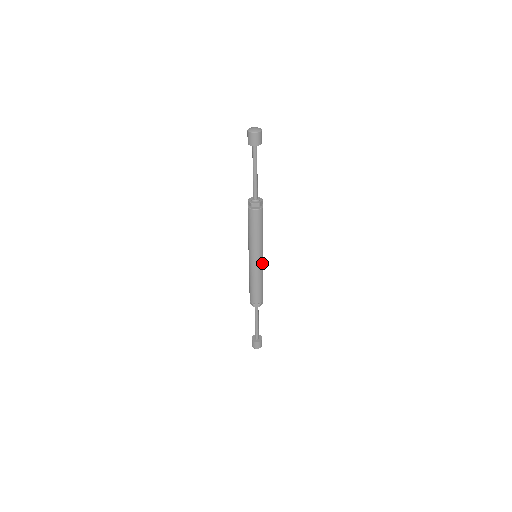
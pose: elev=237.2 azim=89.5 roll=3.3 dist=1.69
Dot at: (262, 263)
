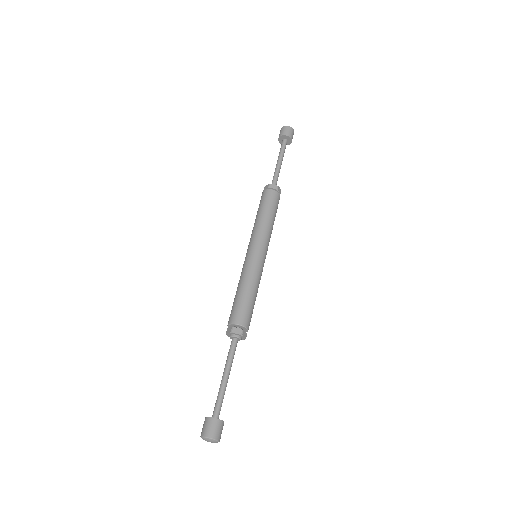
Dot at: (263, 263)
